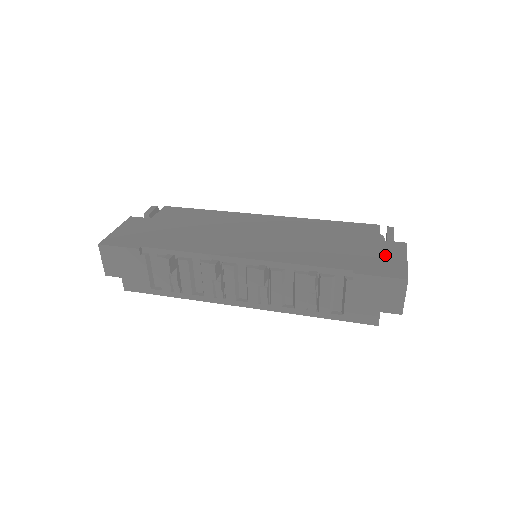
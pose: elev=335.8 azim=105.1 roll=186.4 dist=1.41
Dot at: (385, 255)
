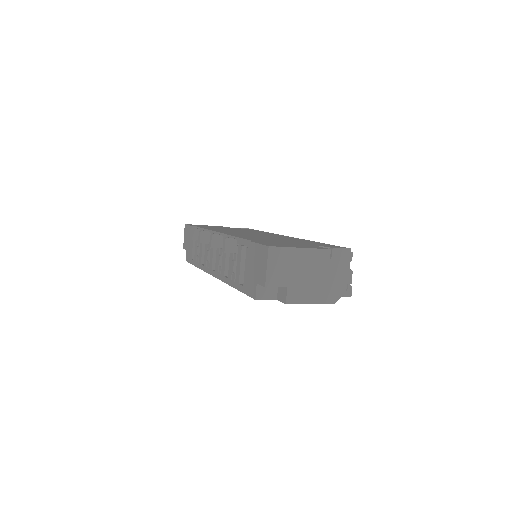
Dot at: (294, 245)
